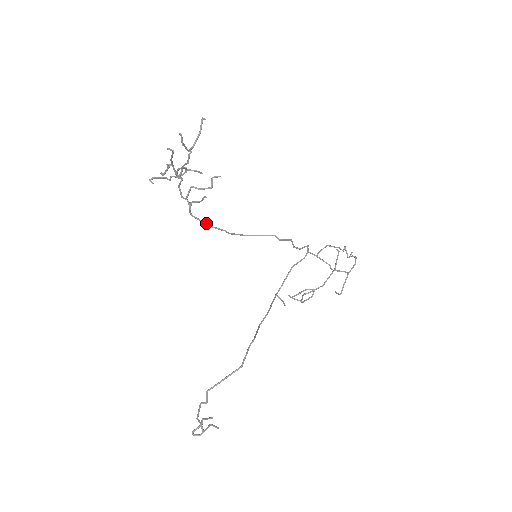
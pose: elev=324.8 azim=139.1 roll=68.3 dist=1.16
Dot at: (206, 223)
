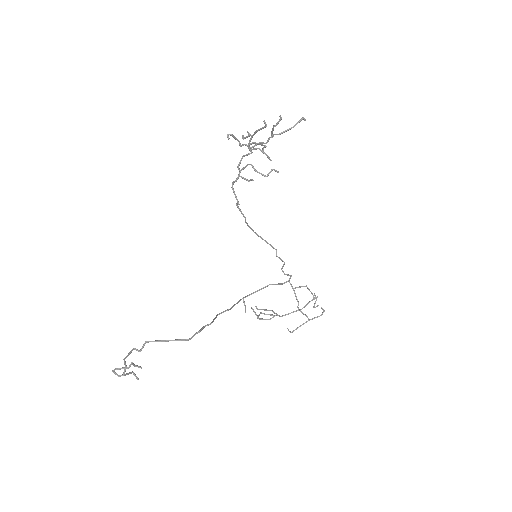
Dot at: (238, 201)
